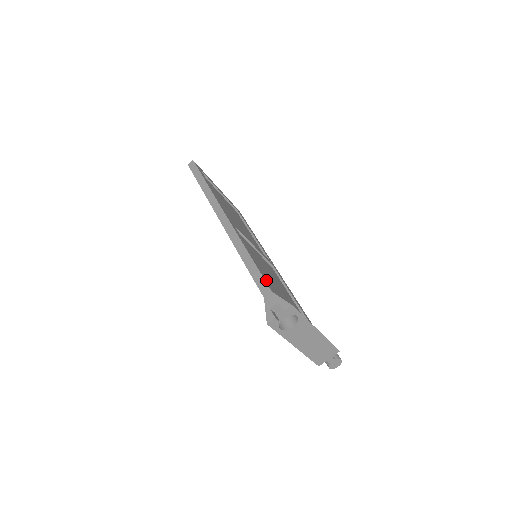
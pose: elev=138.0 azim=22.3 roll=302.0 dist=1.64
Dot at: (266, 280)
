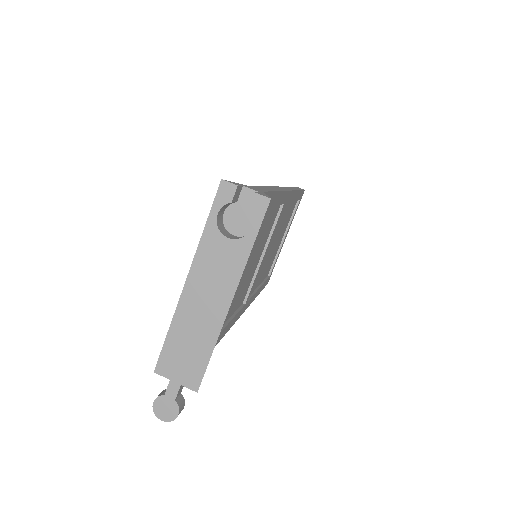
Dot at: occluded
